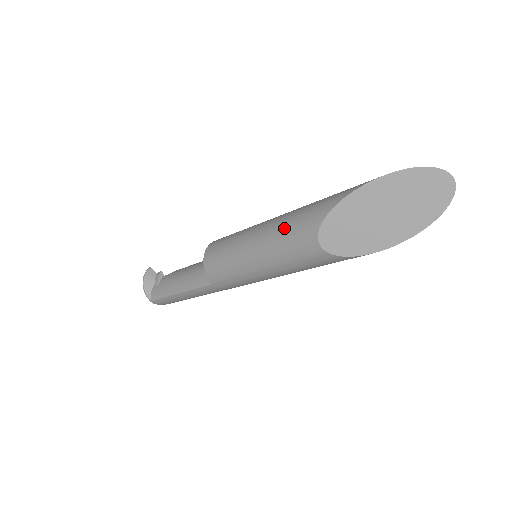
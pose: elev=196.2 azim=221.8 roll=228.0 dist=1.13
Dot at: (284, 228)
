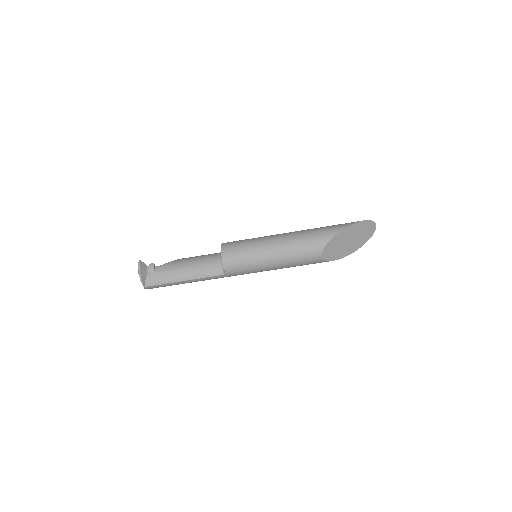
Dot at: (298, 245)
